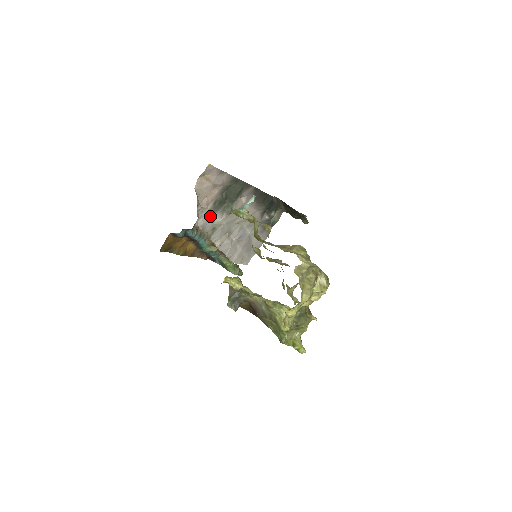
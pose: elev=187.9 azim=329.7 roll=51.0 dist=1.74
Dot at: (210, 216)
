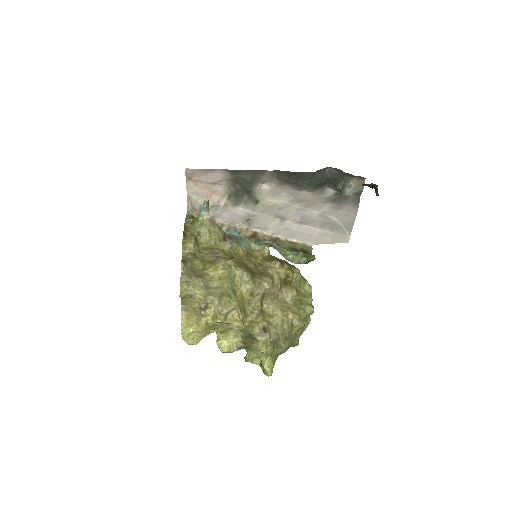
Dot at: (233, 210)
